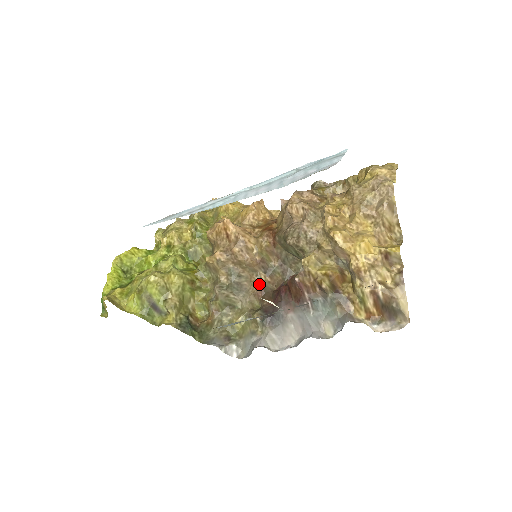
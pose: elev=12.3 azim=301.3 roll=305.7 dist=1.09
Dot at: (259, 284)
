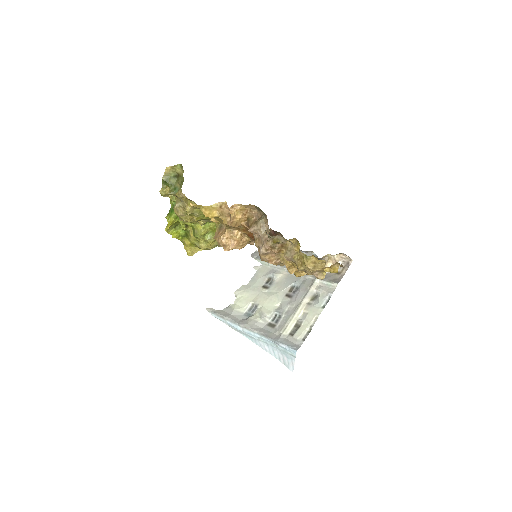
Dot at: occluded
